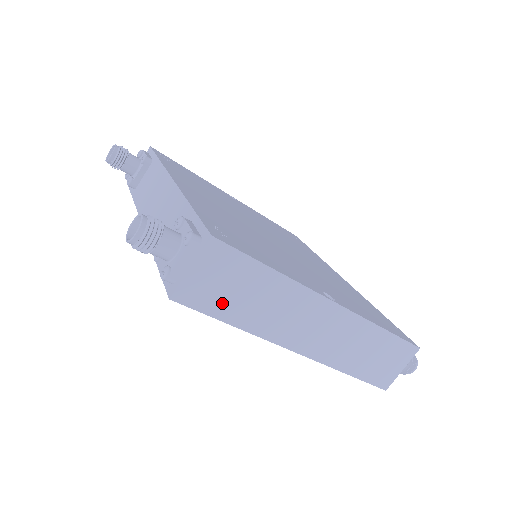
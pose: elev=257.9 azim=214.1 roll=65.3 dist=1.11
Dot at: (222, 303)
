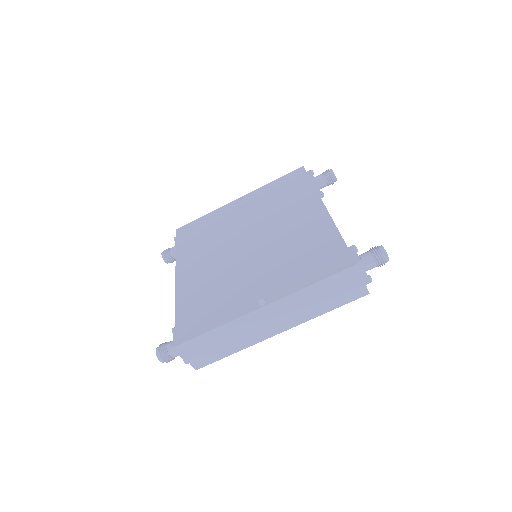
Dot at: (216, 354)
